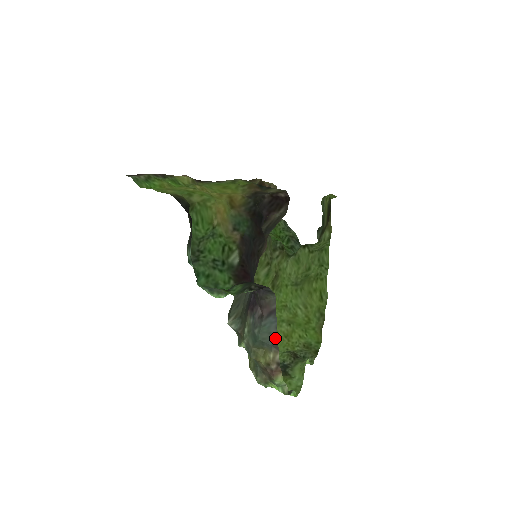
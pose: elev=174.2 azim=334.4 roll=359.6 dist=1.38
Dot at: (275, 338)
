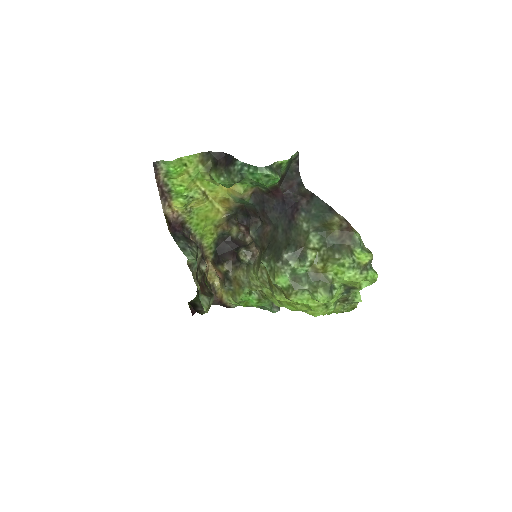
Dot at: (328, 207)
